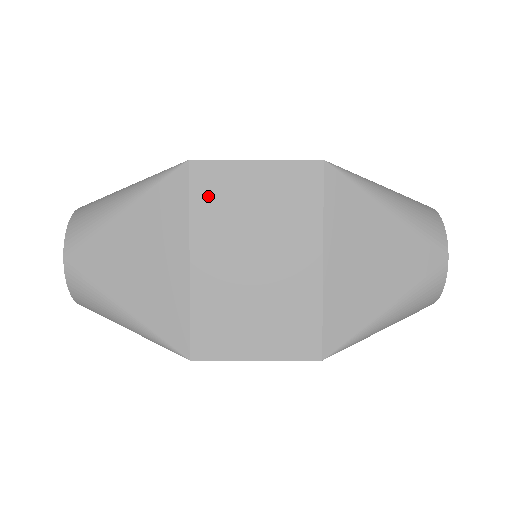
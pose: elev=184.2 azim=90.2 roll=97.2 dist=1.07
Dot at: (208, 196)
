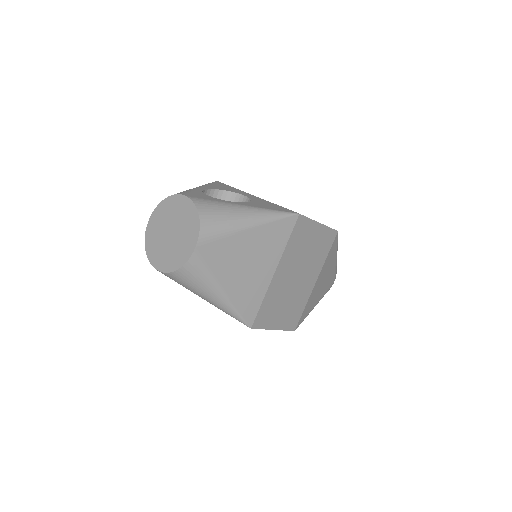
Dot at: (297, 237)
